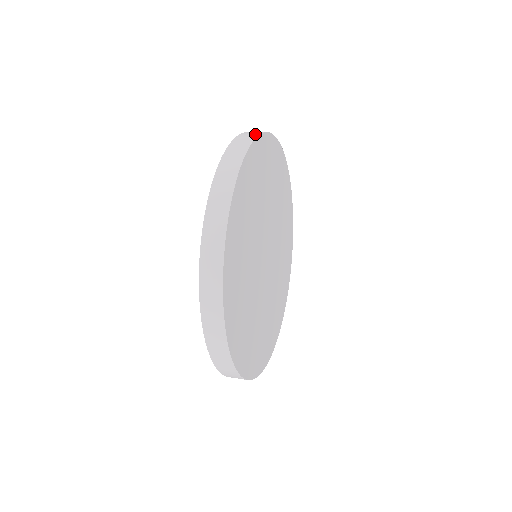
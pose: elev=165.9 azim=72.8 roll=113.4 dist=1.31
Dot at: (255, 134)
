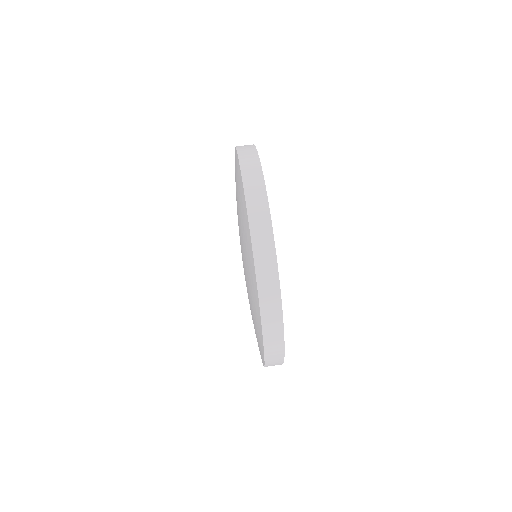
Dot at: (280, 349)
